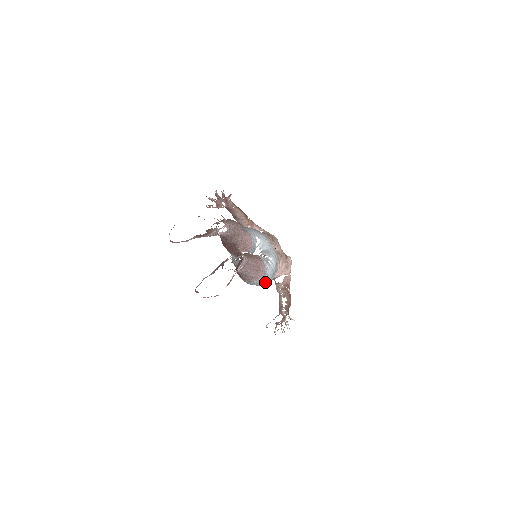
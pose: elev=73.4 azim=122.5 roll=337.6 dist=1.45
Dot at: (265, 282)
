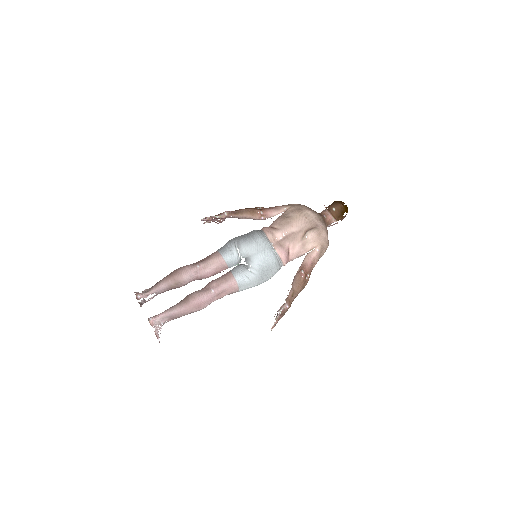
Dot at: (254, 286)
